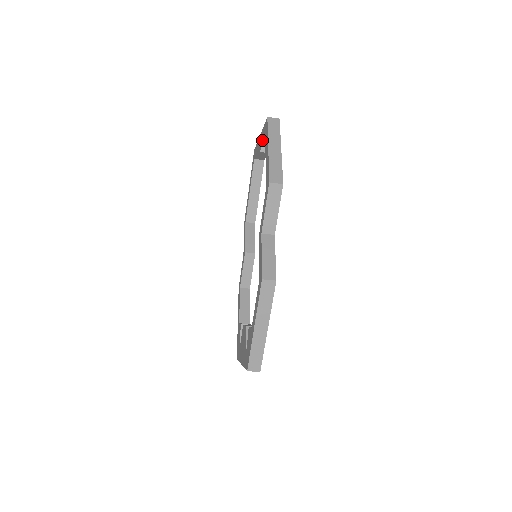
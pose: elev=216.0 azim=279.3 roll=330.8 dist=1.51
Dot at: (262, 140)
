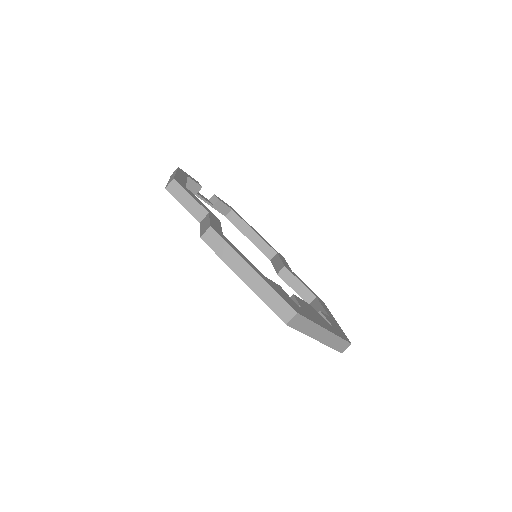
Dot at: occluded
